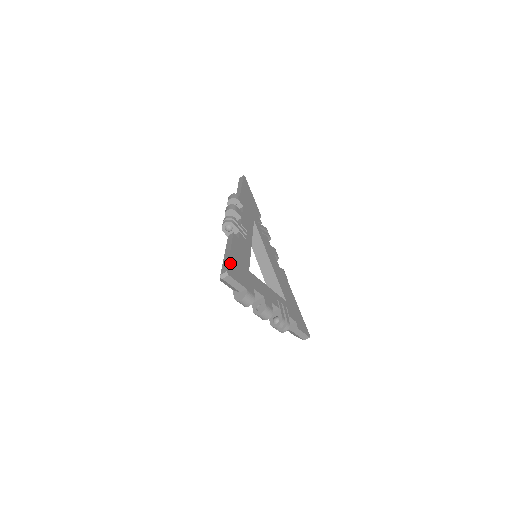
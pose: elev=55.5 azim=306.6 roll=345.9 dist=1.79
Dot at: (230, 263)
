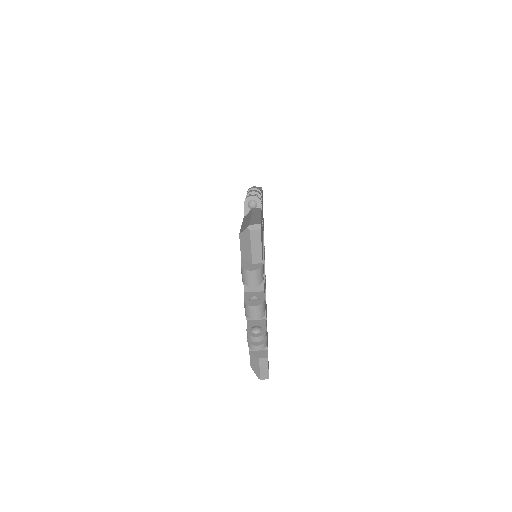
Dot at: occluded
